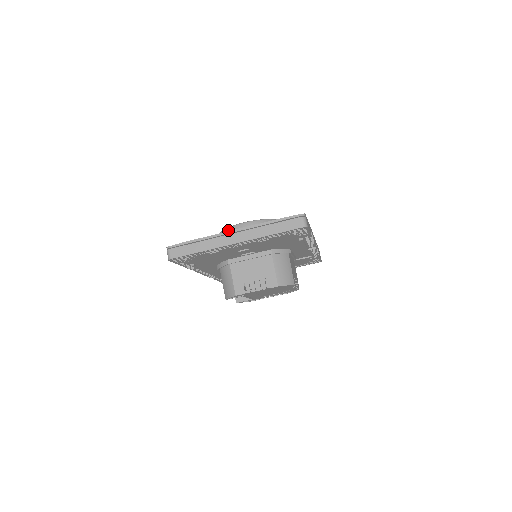
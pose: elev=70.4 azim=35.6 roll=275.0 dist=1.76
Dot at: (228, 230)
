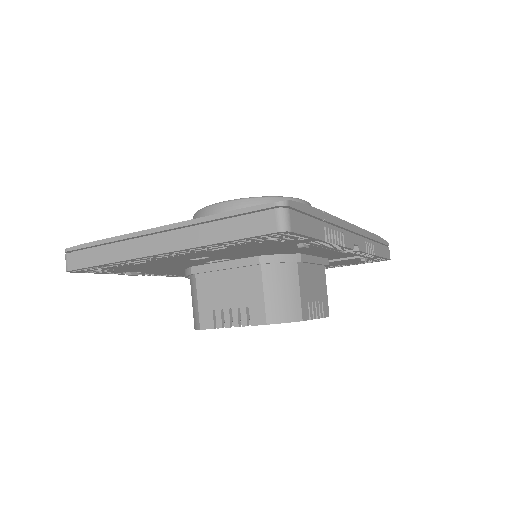
Dot at: (199, 214)
